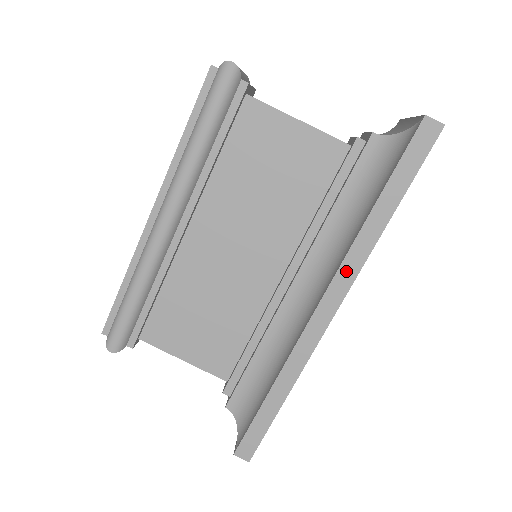
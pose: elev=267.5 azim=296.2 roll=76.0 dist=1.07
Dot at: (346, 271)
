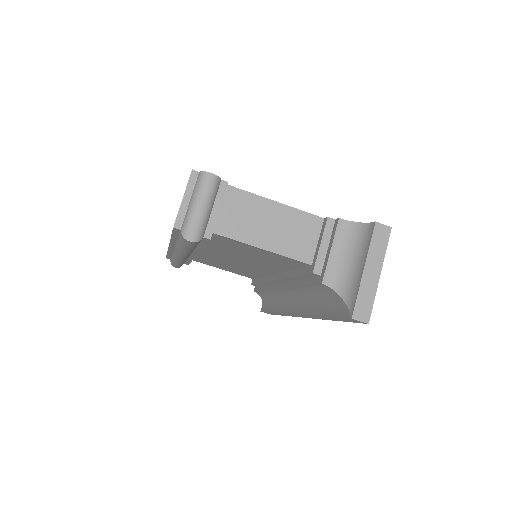
Dot at: (307, 316)
